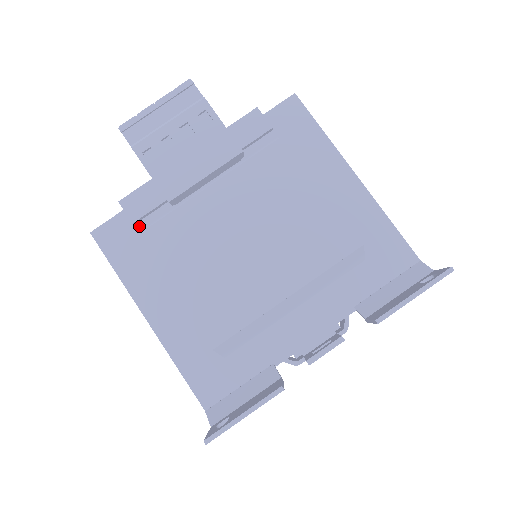
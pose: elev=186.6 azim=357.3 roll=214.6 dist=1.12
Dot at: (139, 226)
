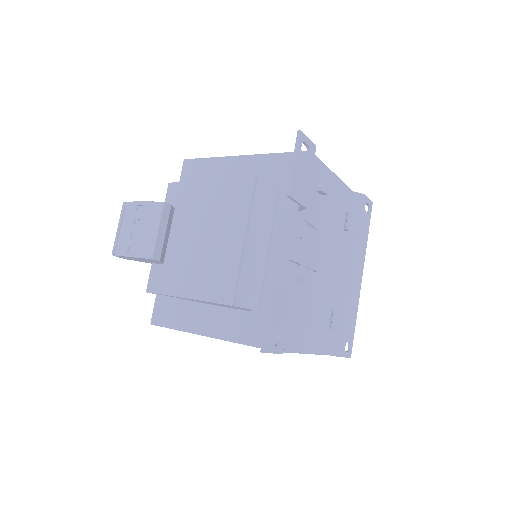
Dot at: occluded
